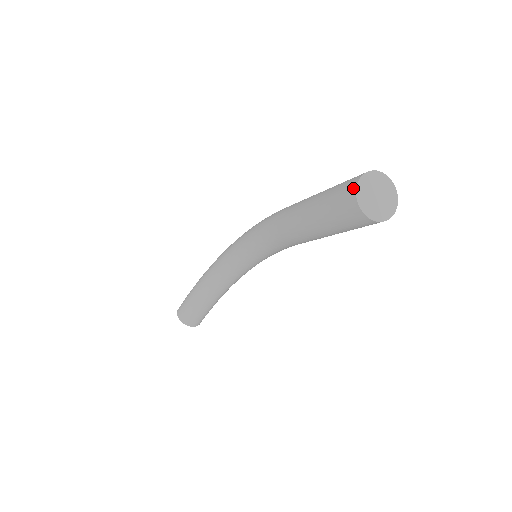
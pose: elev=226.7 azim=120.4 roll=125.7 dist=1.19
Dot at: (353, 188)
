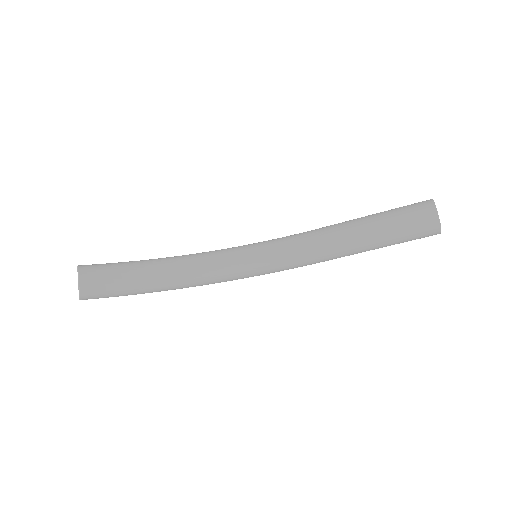
Dot at: occluded
